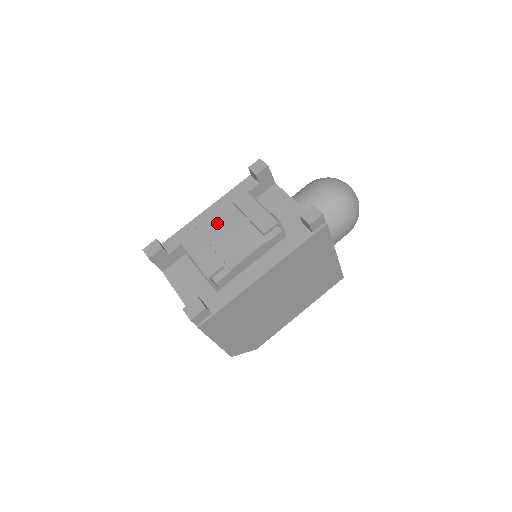
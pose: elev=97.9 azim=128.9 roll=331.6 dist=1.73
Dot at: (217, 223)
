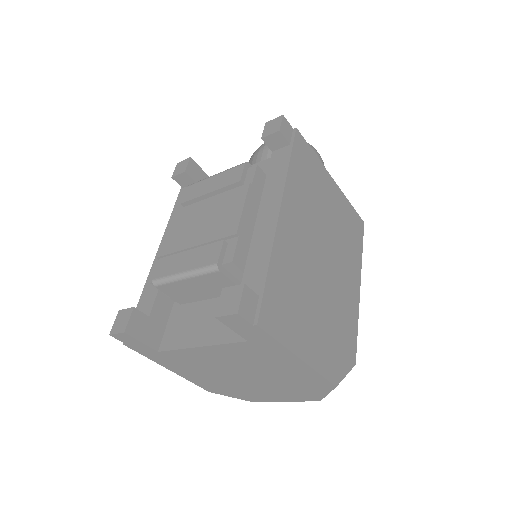
Dot at: (180, 230)
